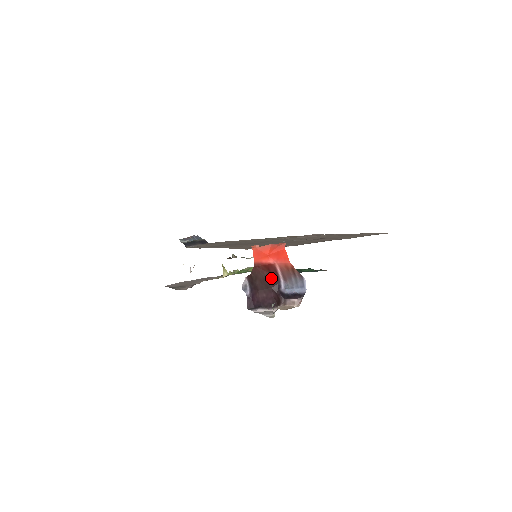
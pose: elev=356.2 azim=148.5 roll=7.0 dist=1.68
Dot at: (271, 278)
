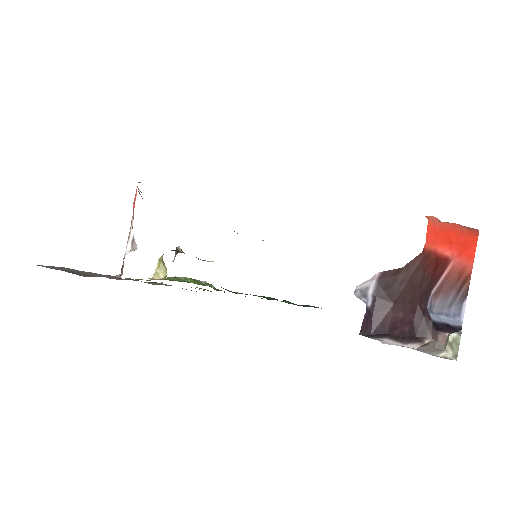
Dot at: (427, 286)
